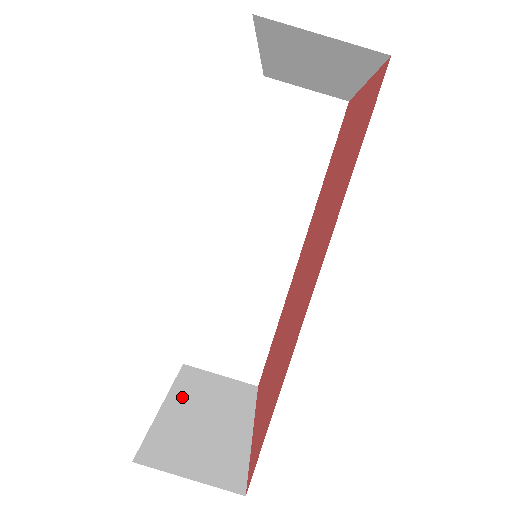
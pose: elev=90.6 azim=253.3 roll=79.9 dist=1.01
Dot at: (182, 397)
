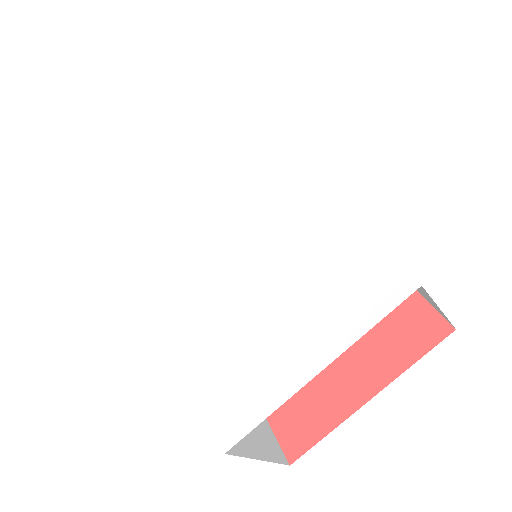
Dot at: occluded
